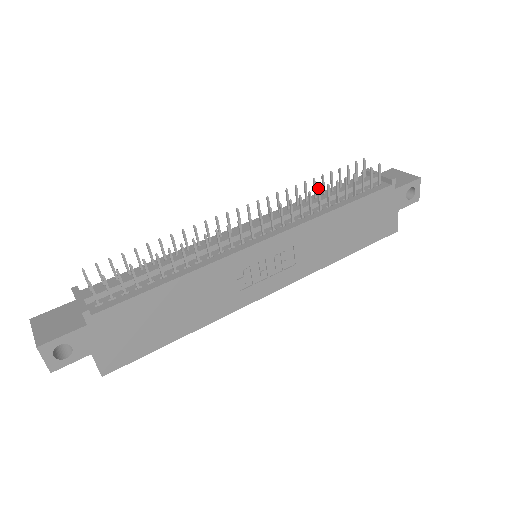
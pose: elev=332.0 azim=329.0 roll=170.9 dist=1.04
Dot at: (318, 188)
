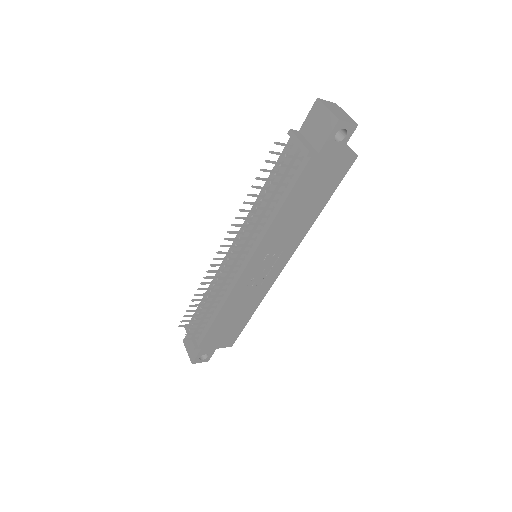
Dot at: (251, 216)
